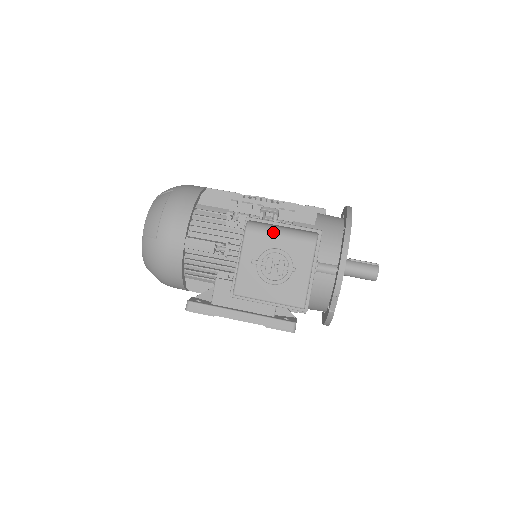
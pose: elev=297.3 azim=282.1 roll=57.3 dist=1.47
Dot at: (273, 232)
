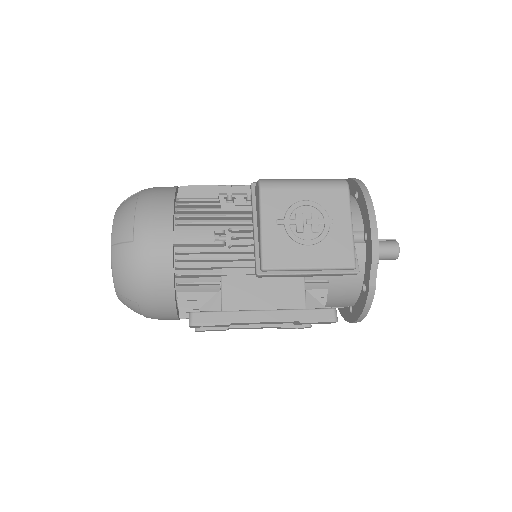
Dot at: (294, 183)
